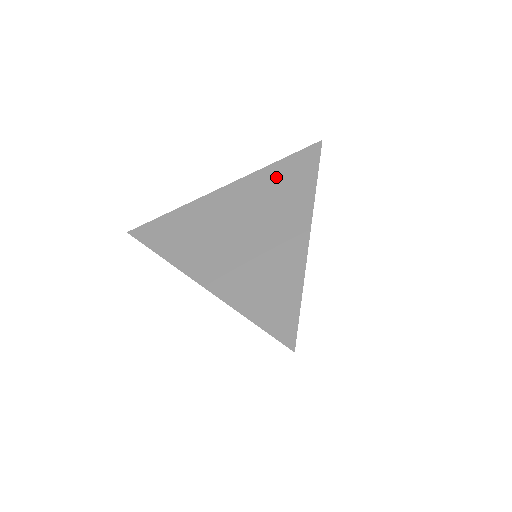
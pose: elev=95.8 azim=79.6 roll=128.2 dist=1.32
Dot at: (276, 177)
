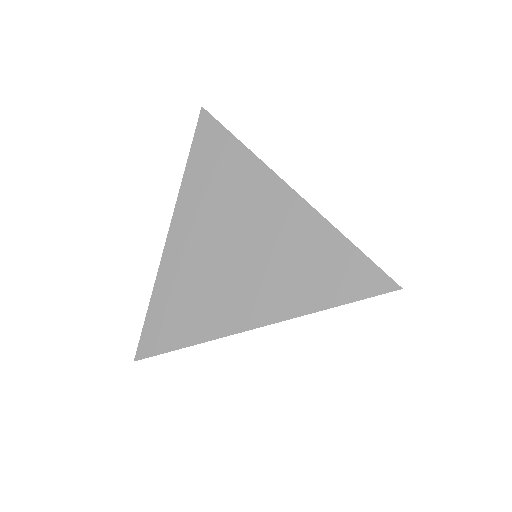
Dot at: (203, 177)
